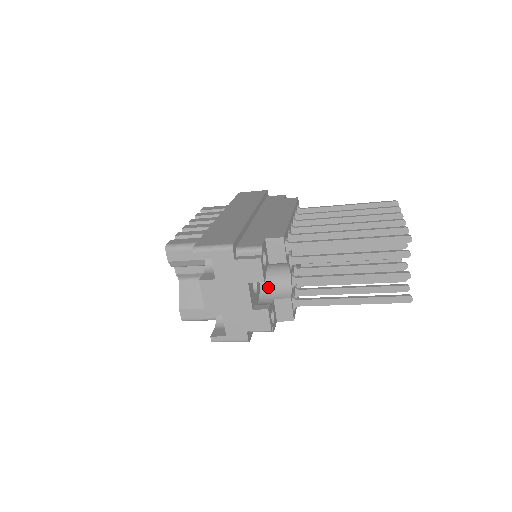
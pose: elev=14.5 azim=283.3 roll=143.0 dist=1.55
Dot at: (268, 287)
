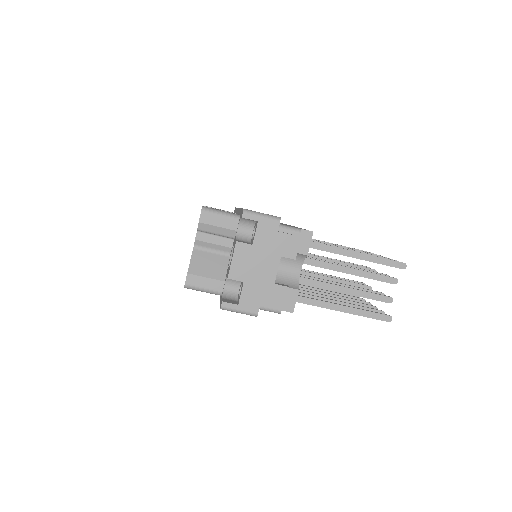
Dot at: (278, 276)
